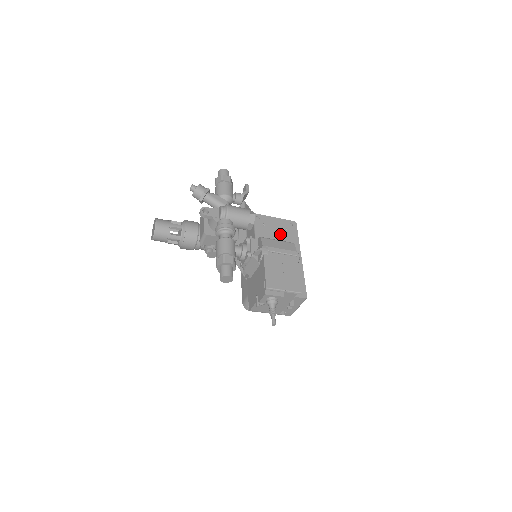
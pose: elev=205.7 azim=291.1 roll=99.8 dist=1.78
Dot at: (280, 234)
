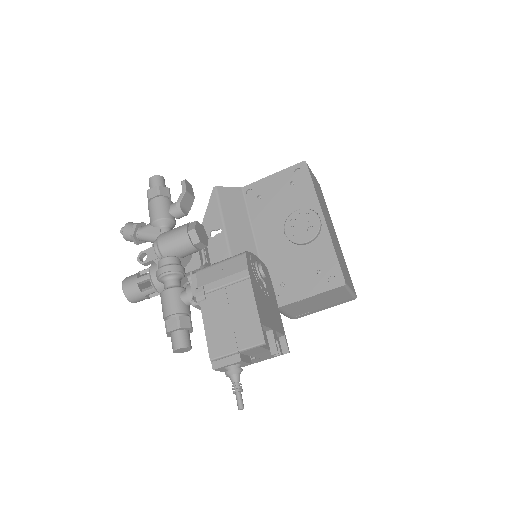
Dot at: (285, 198)
